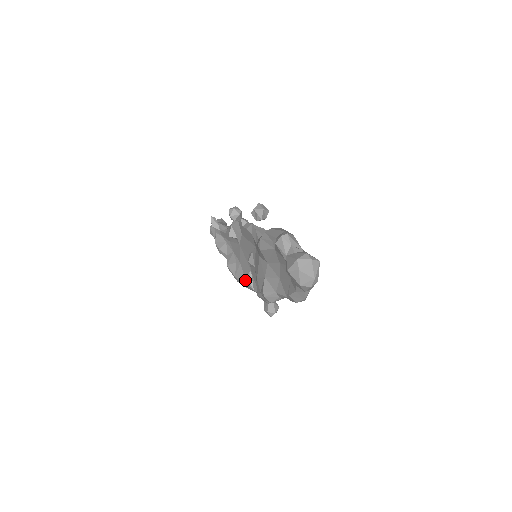
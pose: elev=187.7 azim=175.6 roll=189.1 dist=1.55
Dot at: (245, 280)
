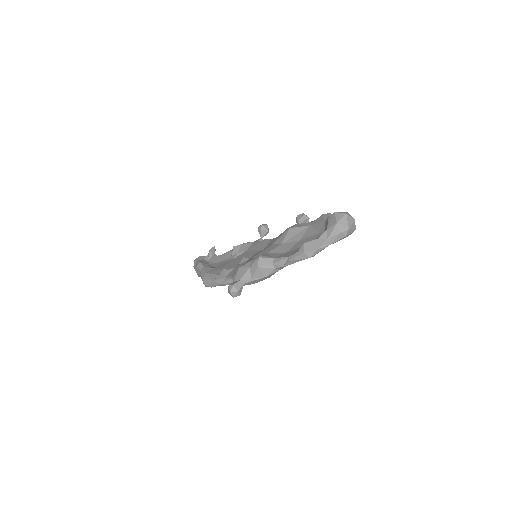
Dot at: (224, 269)
